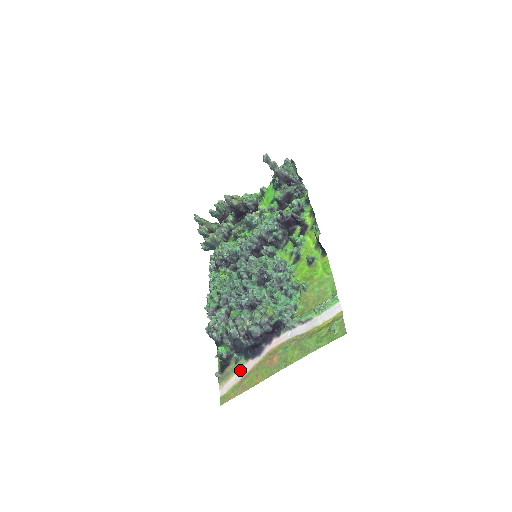
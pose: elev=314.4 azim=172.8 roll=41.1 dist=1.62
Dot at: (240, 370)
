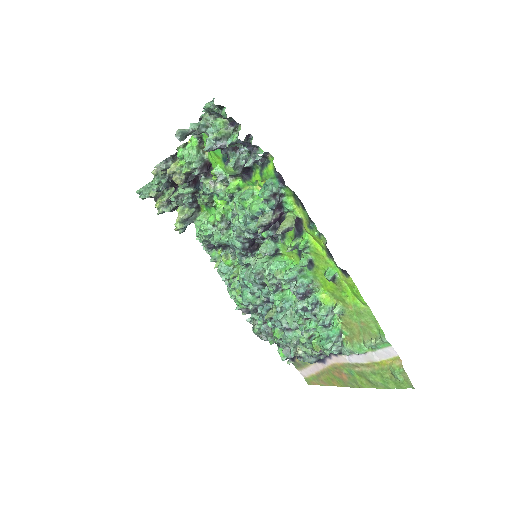
Dot at: (311, 366)
